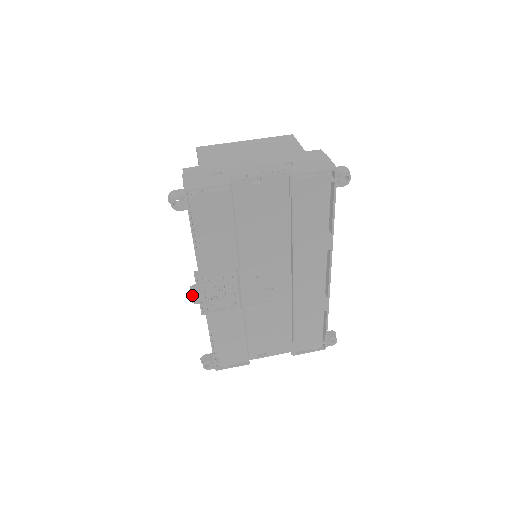
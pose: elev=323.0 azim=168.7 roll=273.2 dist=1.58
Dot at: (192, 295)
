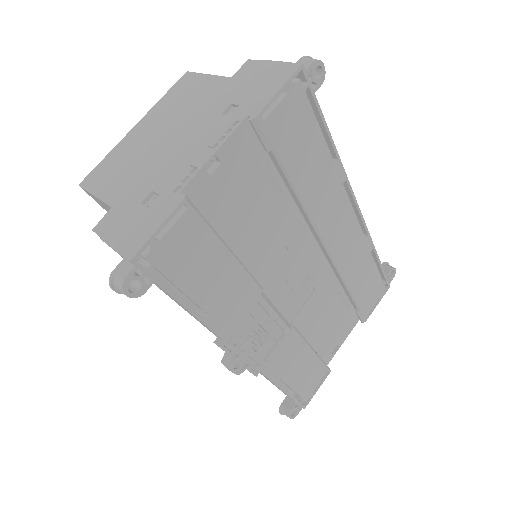
Dot at: (232, 369)
